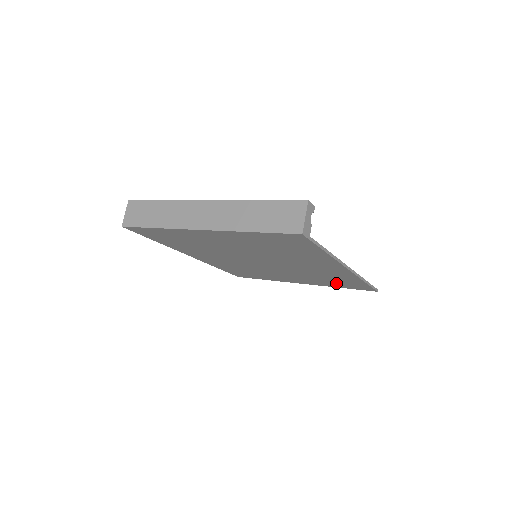
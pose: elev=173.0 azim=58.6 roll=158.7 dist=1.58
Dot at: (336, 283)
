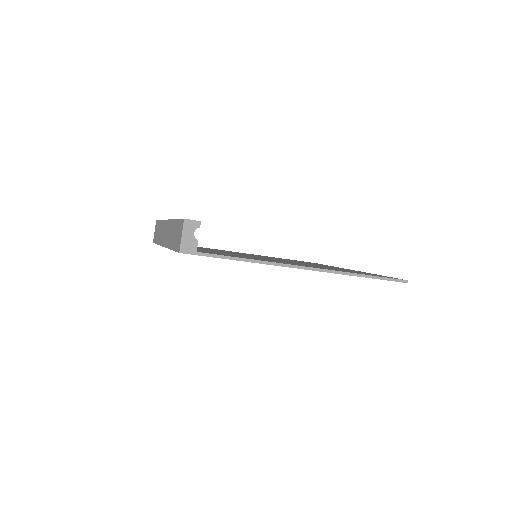
Dot at: occluded
